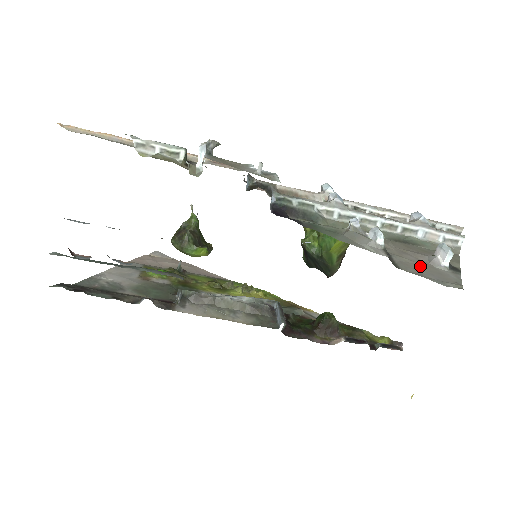
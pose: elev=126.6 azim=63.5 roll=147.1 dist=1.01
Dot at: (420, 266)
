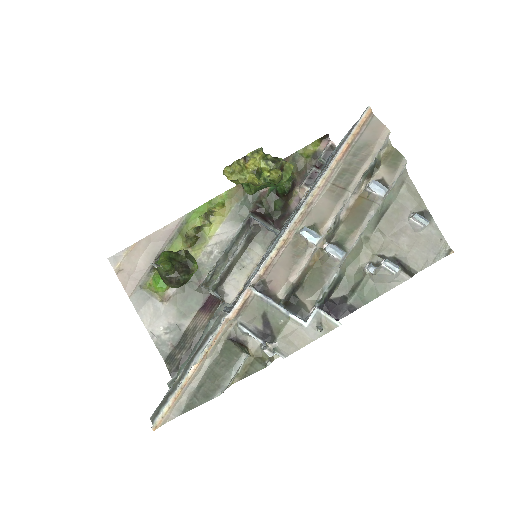
Dot at: (417, 247)
